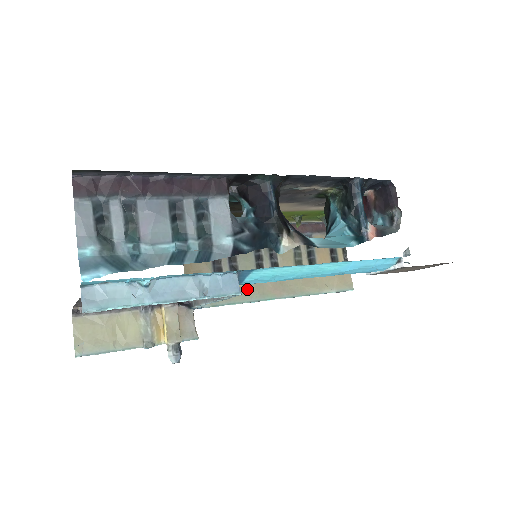
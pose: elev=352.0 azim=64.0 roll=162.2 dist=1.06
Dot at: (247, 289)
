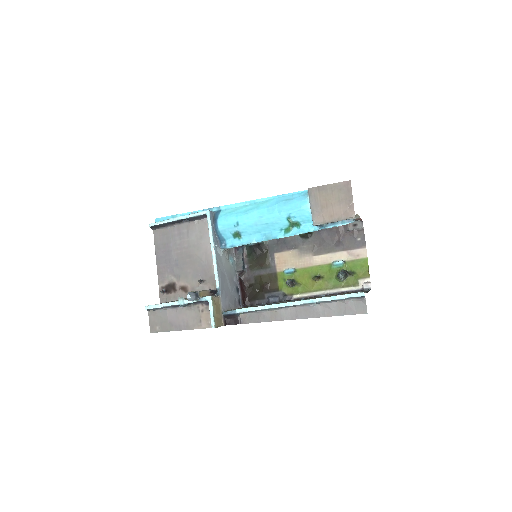
Dot at: occluded
